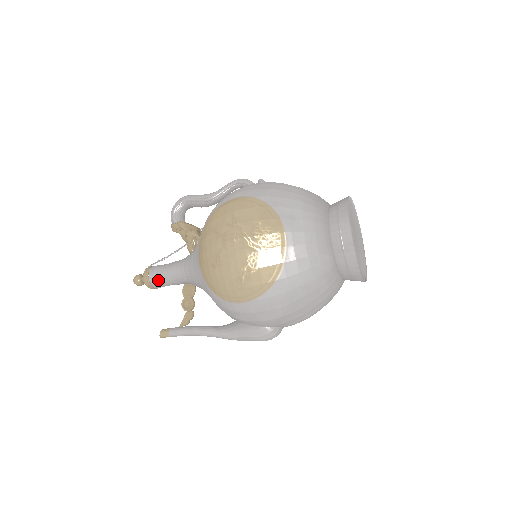
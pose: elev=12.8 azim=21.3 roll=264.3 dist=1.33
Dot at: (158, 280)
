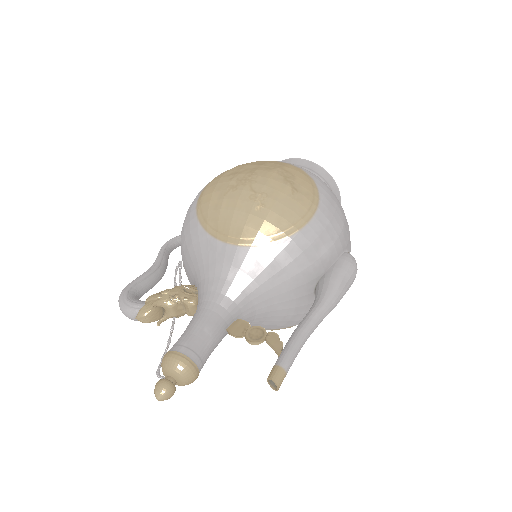
Dot at: (195, 346)
